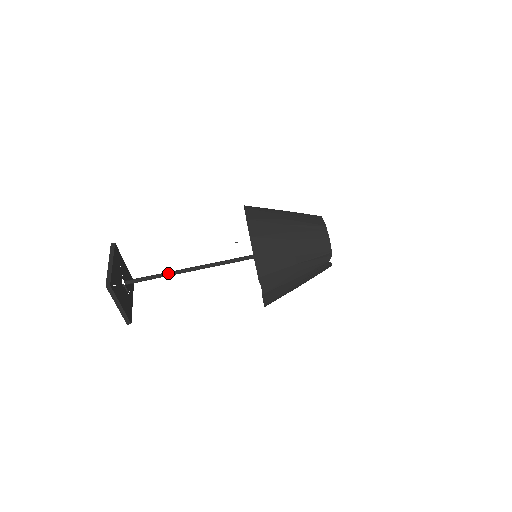
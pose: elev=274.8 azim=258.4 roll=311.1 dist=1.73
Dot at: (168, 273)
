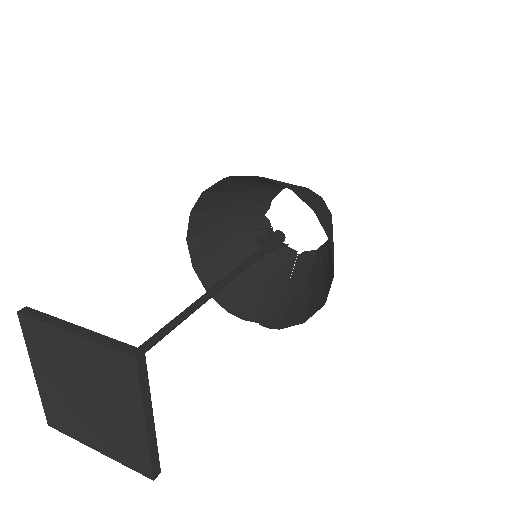
Dot at: (168, 325)
